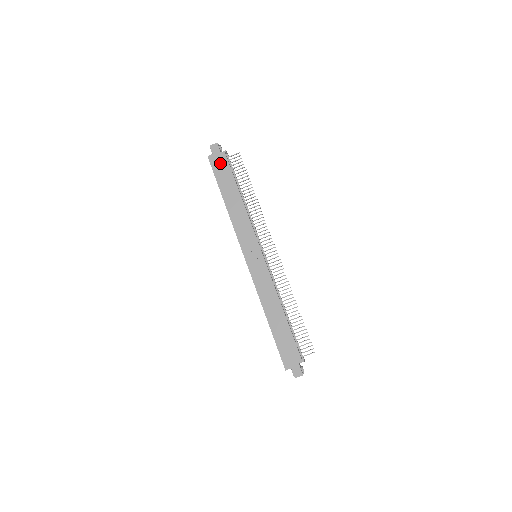
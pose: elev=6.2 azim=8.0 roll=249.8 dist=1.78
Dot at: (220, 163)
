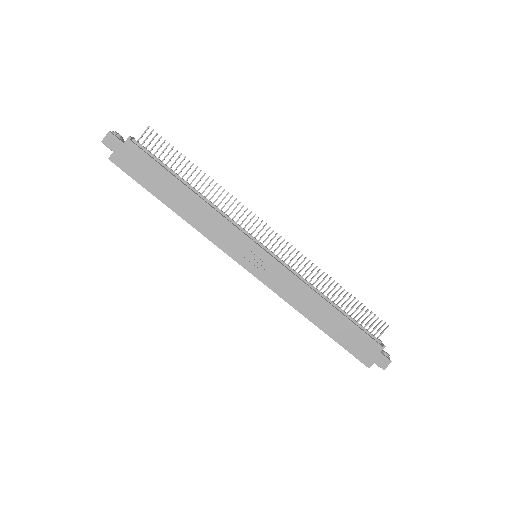
Dot at: (133, 159)
